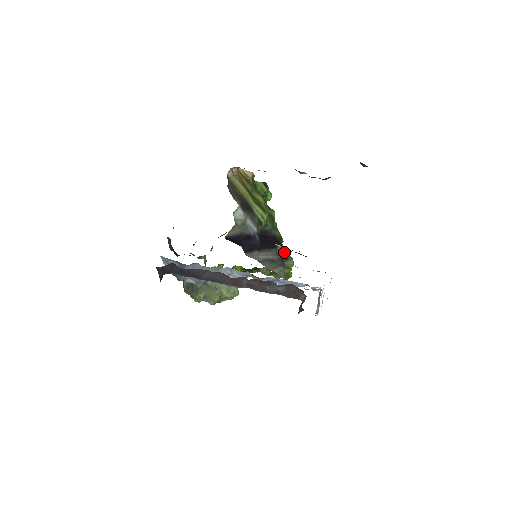
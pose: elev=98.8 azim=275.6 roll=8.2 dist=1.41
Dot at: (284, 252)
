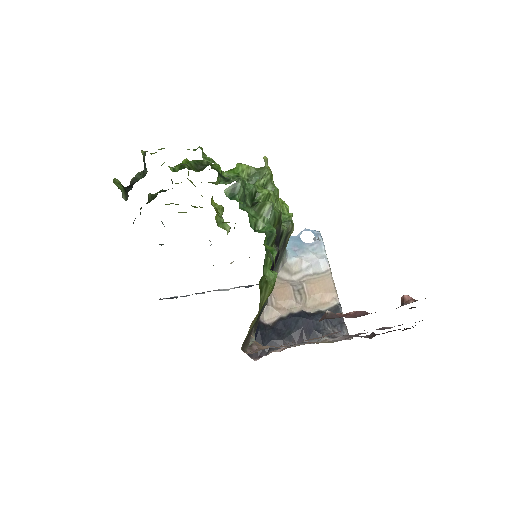
Dot at: (285, 235)
